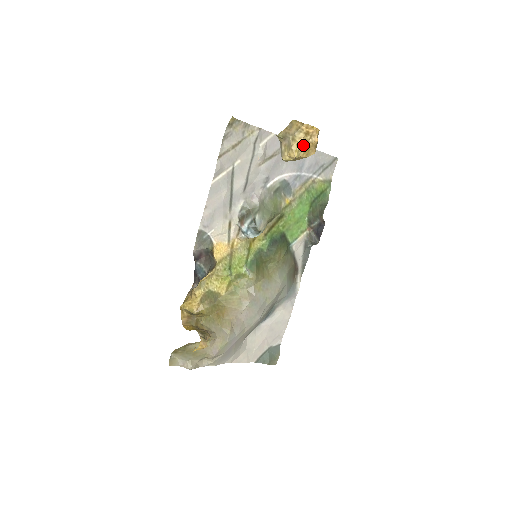
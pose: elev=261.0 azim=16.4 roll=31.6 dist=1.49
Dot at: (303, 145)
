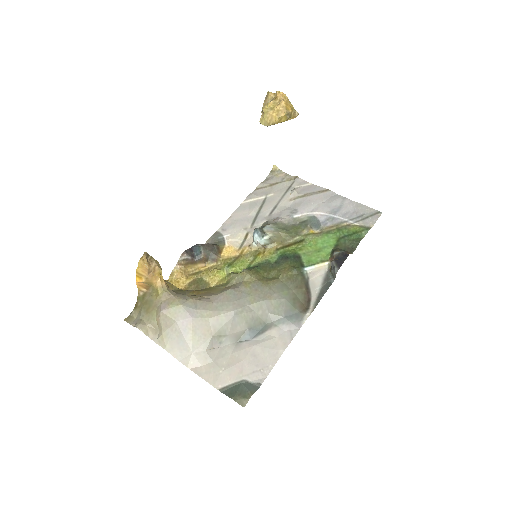
Dot at: (273, 106)
